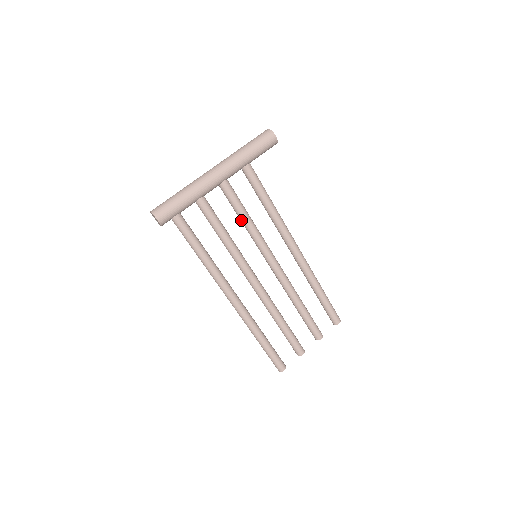
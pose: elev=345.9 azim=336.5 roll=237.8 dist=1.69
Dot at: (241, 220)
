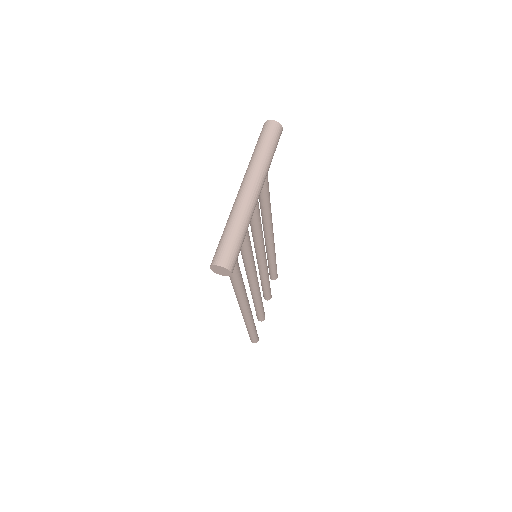
Dot at: (255, 228)
